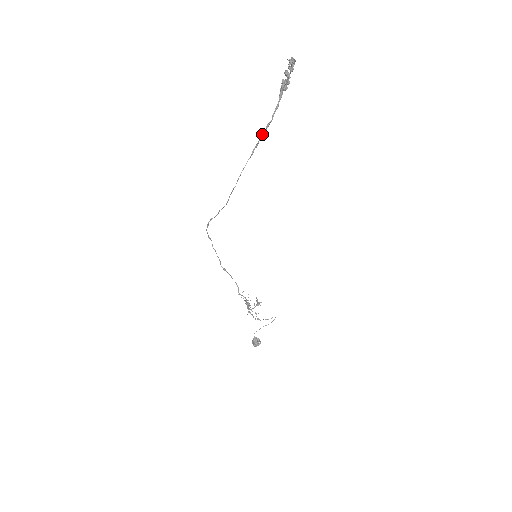
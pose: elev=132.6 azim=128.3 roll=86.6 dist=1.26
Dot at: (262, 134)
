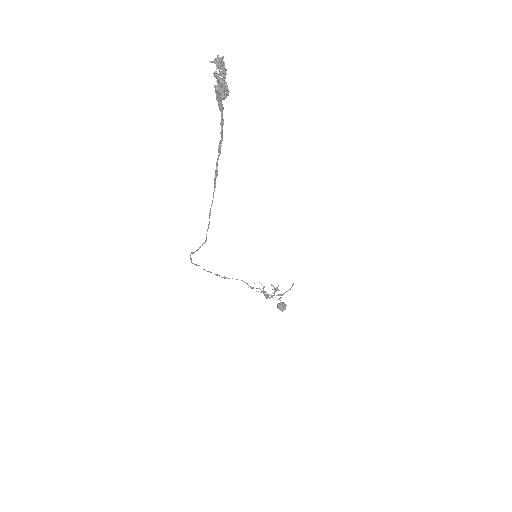
Dot at: (217, 160)
